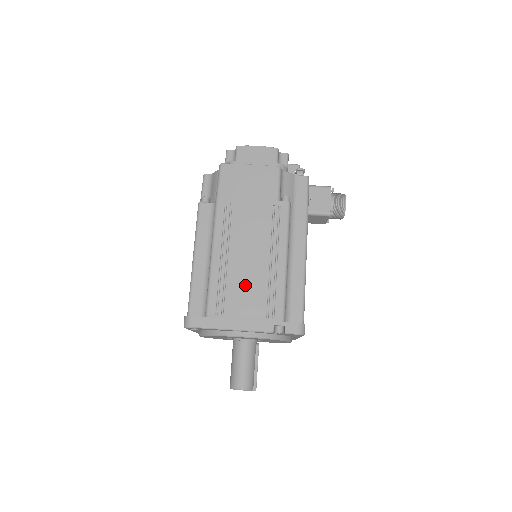
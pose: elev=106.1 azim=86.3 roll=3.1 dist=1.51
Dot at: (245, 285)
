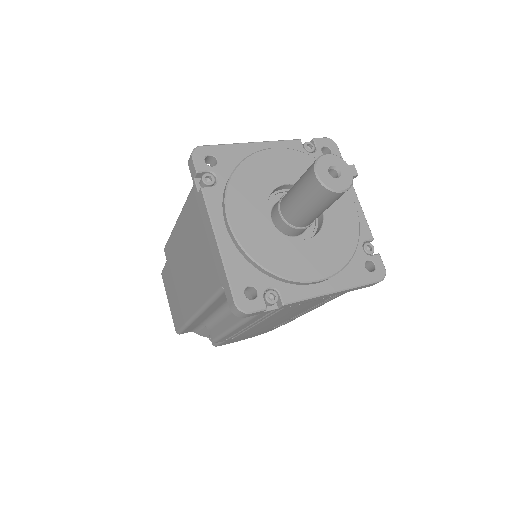
Dot at: occluded
